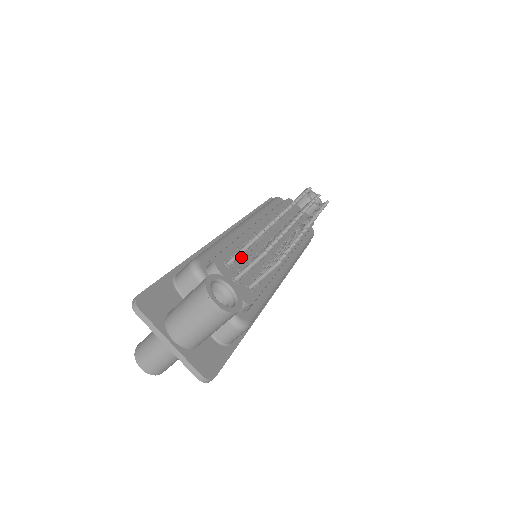
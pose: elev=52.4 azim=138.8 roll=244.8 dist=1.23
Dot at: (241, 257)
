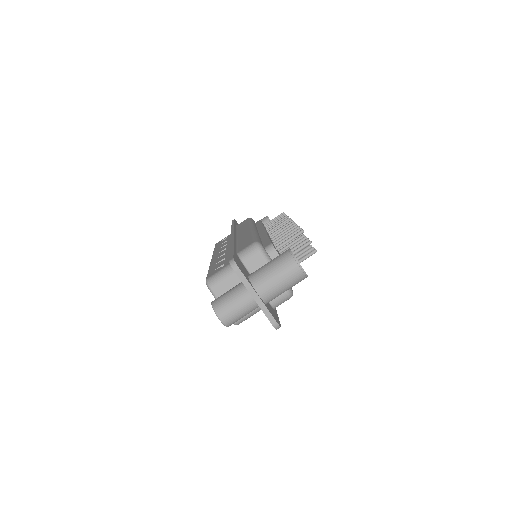
Dot at: occluded
